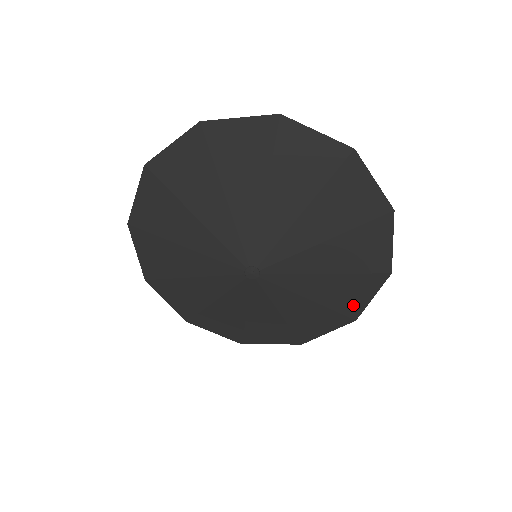
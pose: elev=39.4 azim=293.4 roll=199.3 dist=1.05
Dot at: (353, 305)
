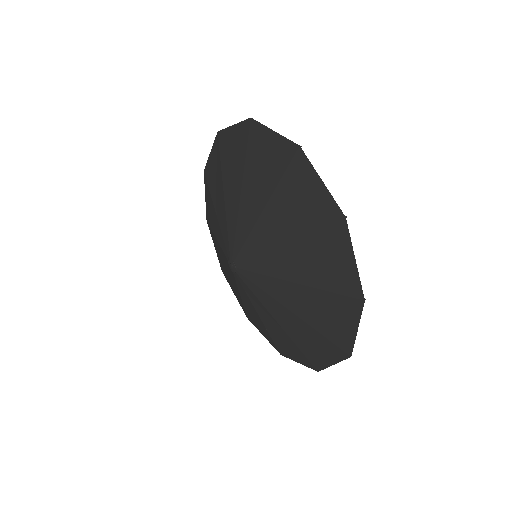
Dot at: (342, 278)
